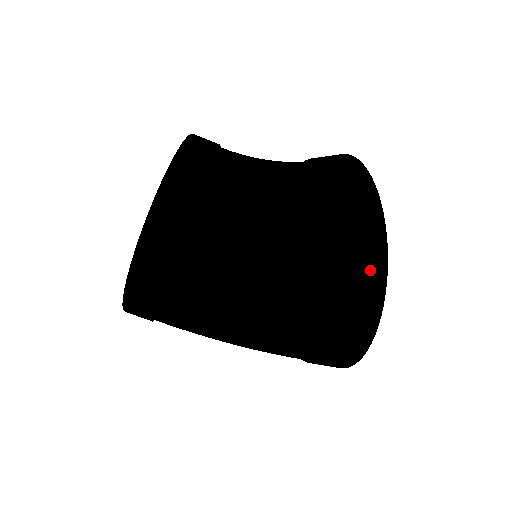
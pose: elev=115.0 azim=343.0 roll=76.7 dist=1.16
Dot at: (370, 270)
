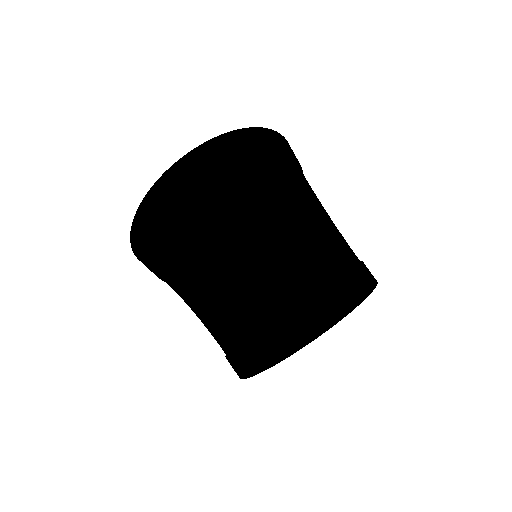
Dot at: occluded
